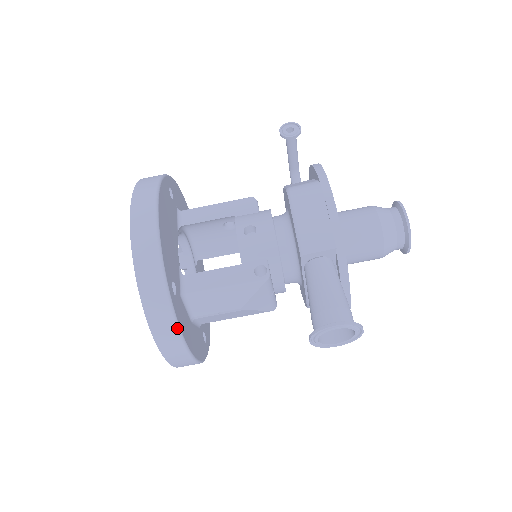
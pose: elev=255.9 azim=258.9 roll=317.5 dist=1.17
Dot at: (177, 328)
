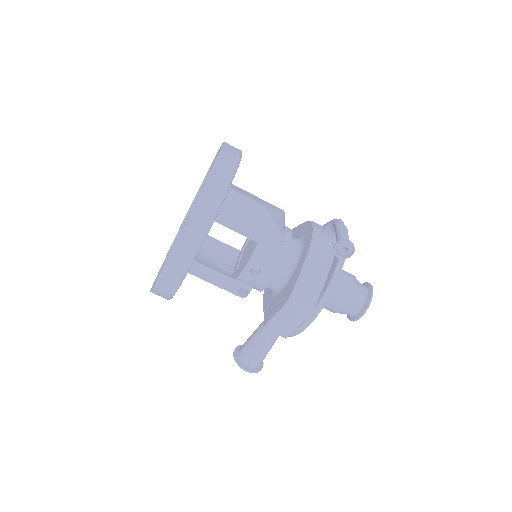
Dot at: occluded
